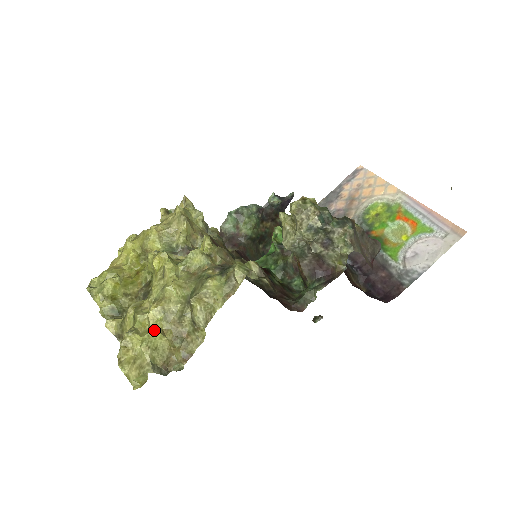
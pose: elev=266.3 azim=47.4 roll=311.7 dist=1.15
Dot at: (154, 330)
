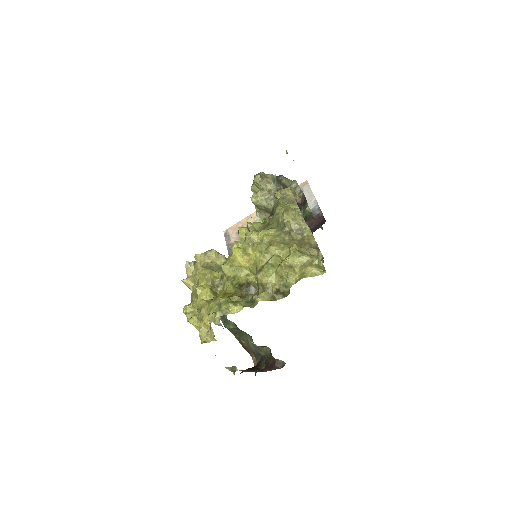
Dot at: (290, 247)
